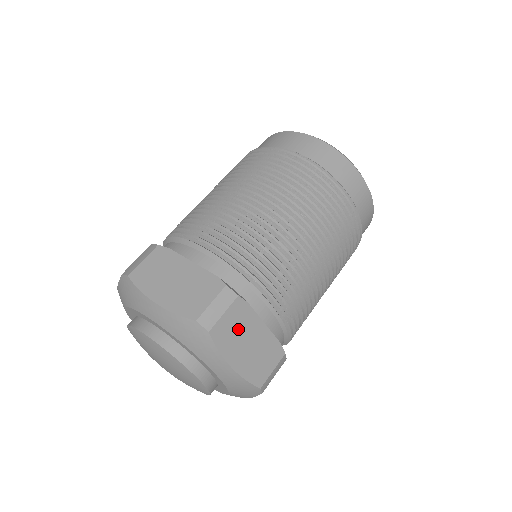
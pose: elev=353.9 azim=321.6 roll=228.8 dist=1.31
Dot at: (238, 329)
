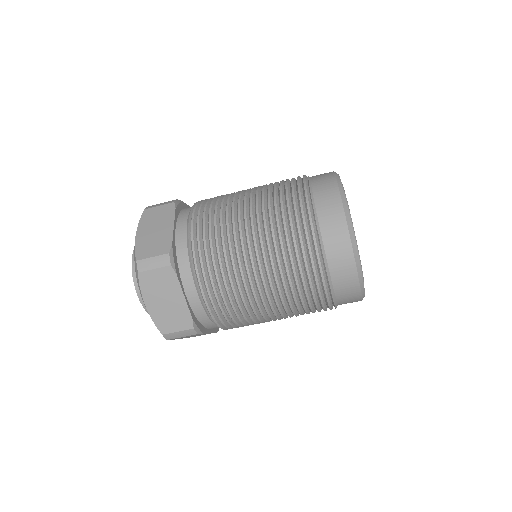
Dot at: (161, 286)
